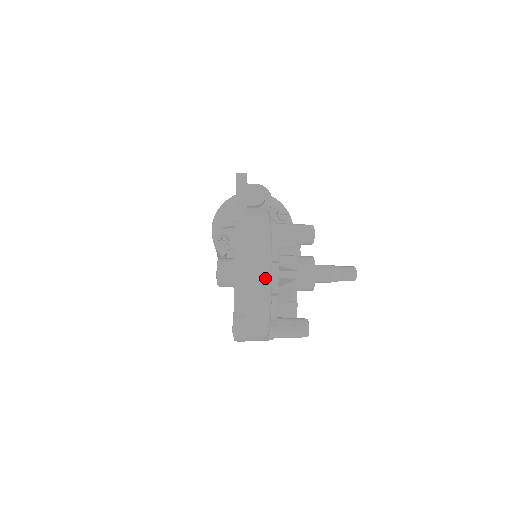
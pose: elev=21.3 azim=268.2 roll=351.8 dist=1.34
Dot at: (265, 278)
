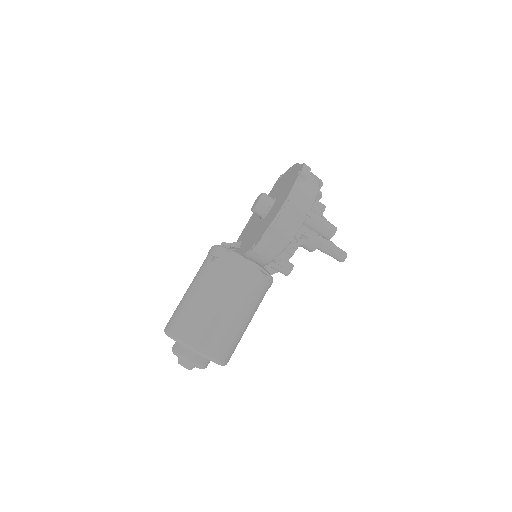
Dot at: occluded
